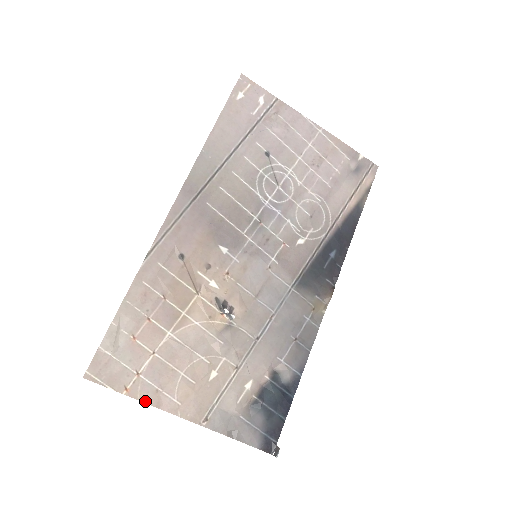
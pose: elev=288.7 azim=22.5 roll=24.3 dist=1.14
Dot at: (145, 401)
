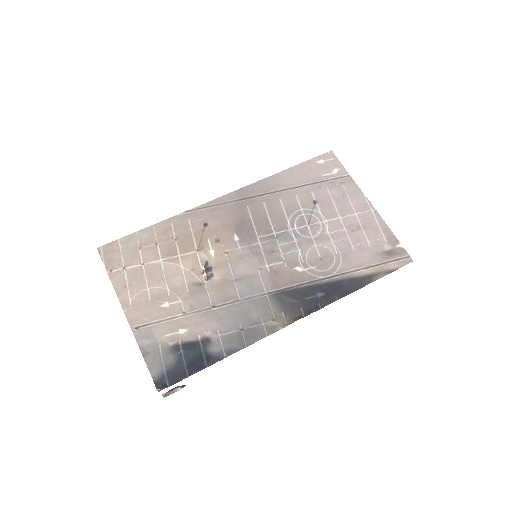
Dot at: (114, 286)
